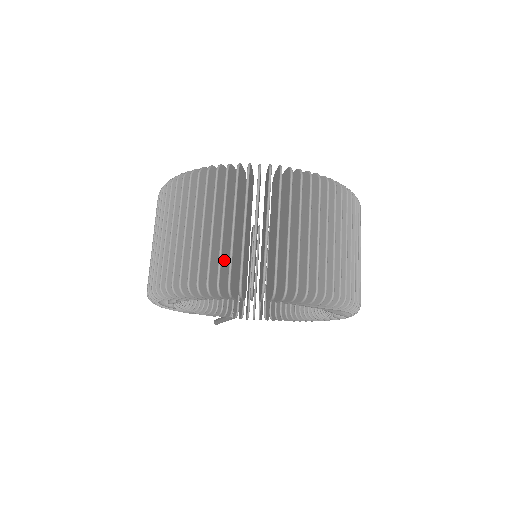
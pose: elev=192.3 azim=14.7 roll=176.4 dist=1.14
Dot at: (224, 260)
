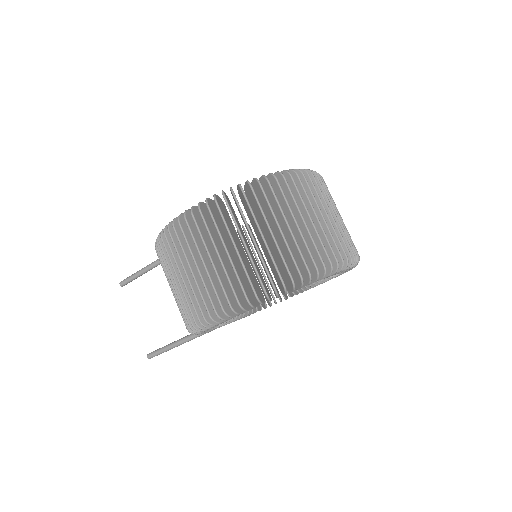
Dot at: (312, 249)
